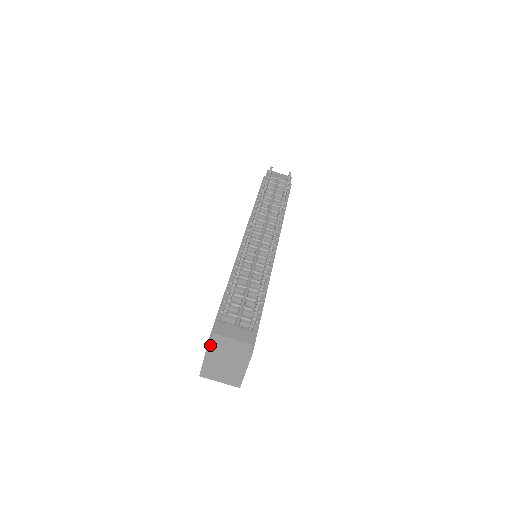
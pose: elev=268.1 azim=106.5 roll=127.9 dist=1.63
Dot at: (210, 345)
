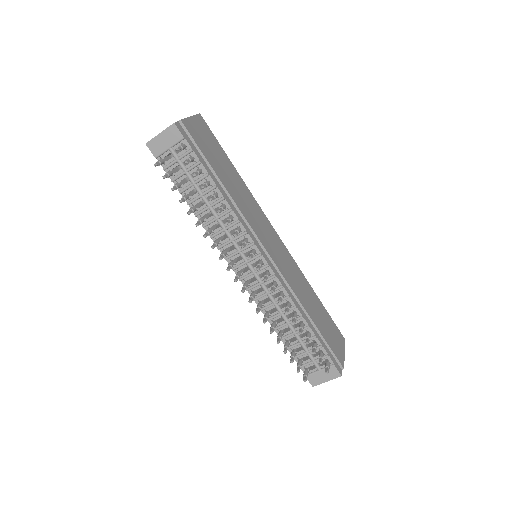
Dot at: occluded
